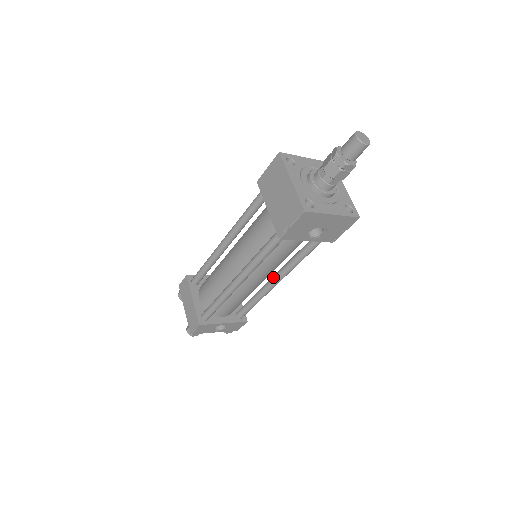
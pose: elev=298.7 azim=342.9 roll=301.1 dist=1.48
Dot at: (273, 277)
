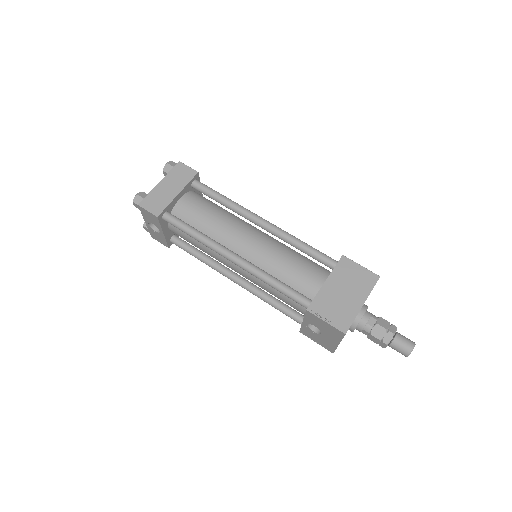
Dot at: (239, 276)
